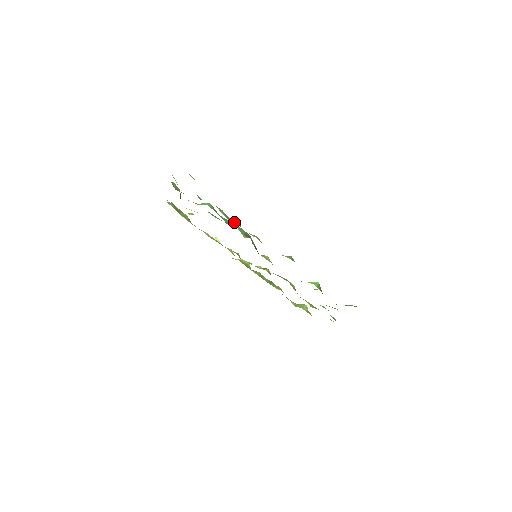
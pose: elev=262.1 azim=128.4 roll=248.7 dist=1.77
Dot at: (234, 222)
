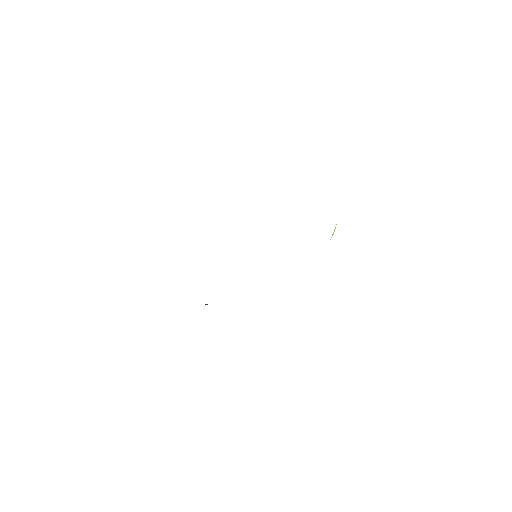
Dot at: occluded
